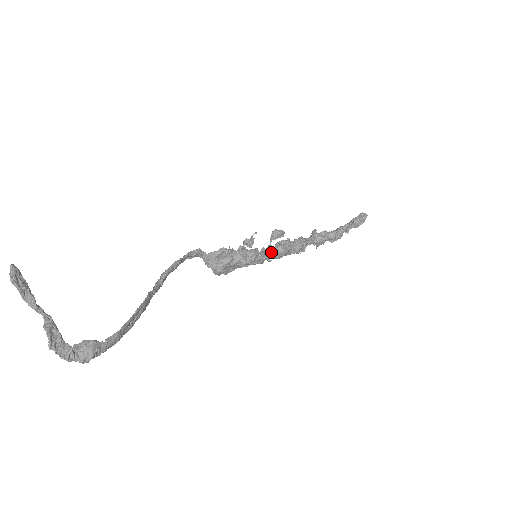
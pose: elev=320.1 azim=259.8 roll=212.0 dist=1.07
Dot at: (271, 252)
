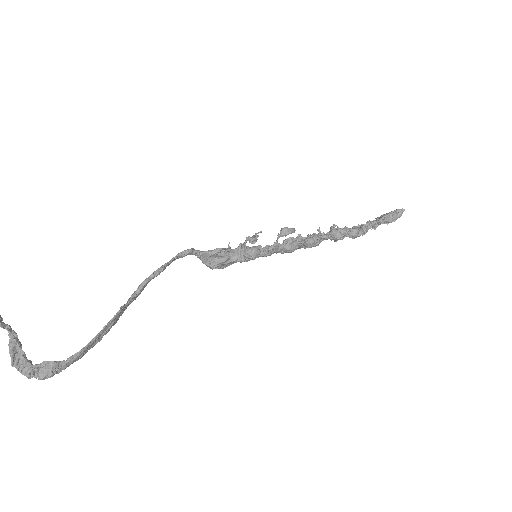
Dot at: (277, 249)
